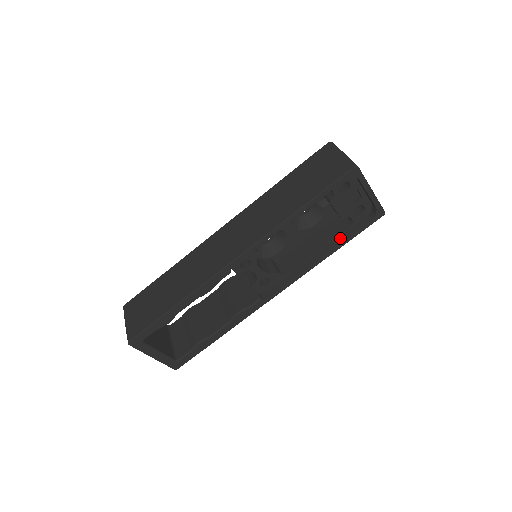
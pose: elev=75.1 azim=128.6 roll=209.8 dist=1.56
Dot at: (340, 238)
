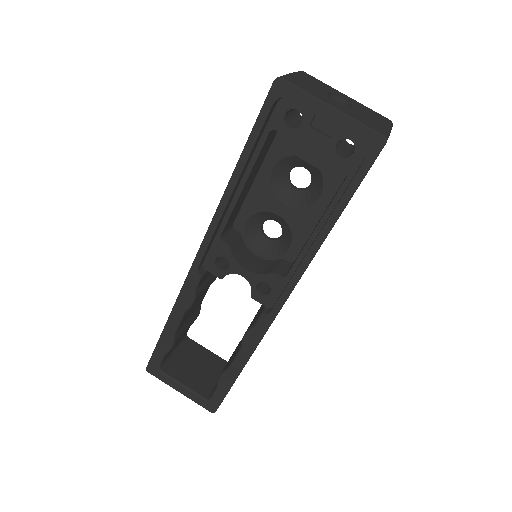
Dot at: (337, 203)
